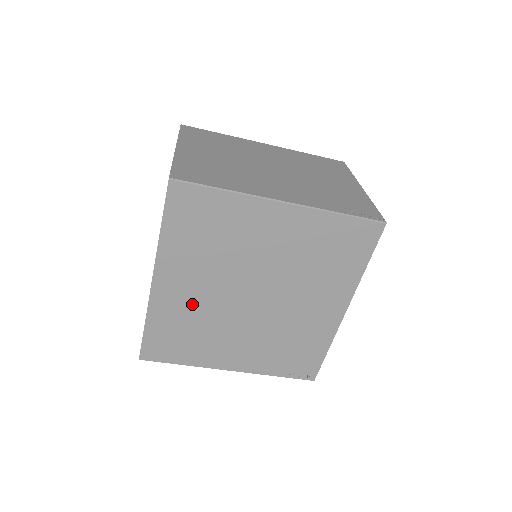
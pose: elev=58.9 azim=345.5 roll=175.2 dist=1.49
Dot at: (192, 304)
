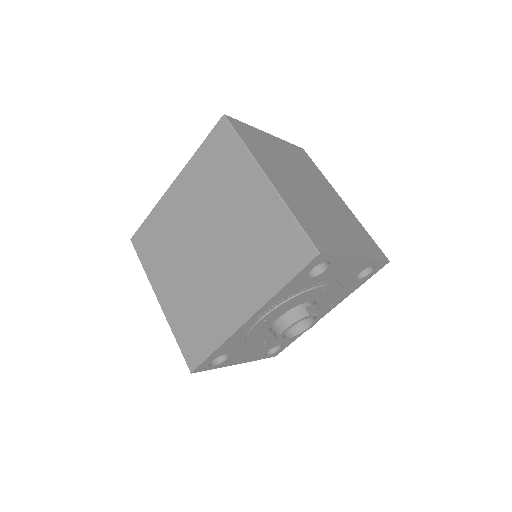
Dot at: (177, 220)
